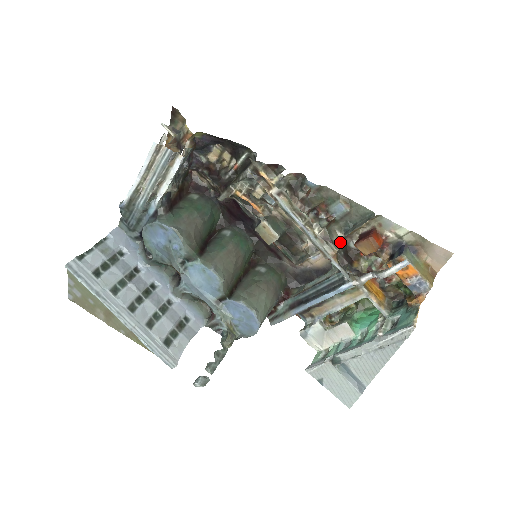
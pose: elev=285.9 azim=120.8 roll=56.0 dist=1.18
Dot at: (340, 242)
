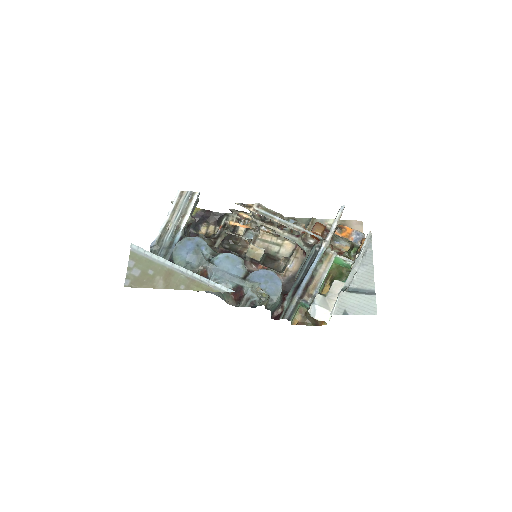
Dot at: occluded
